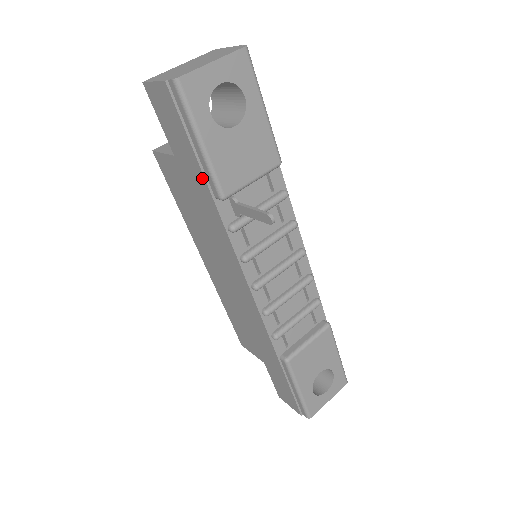
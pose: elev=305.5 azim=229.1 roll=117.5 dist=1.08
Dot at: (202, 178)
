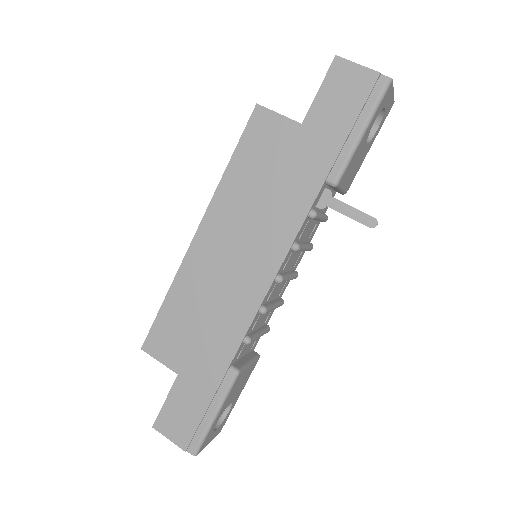
Dot at: (331, 157)
